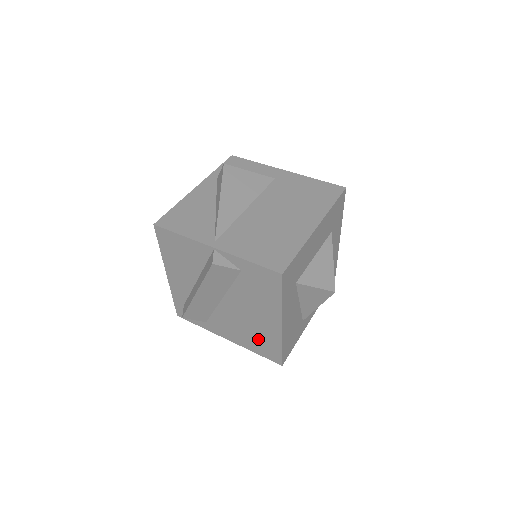
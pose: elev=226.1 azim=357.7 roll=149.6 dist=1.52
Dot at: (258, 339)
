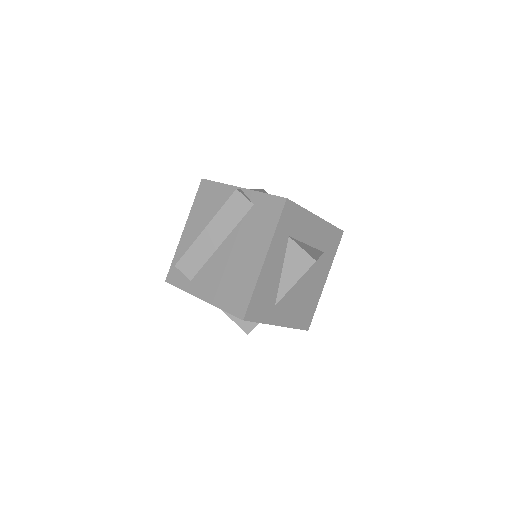
Dot at: (234, 287)
